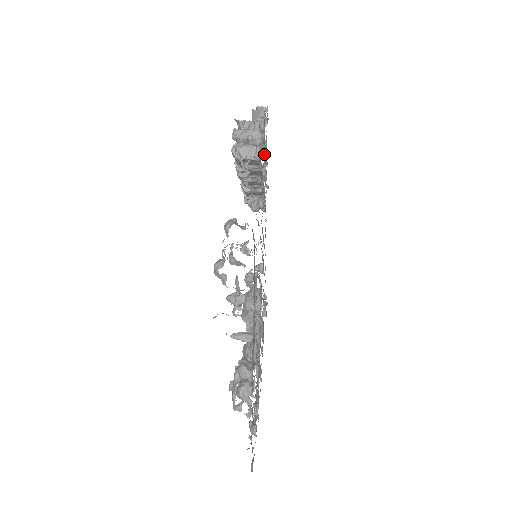
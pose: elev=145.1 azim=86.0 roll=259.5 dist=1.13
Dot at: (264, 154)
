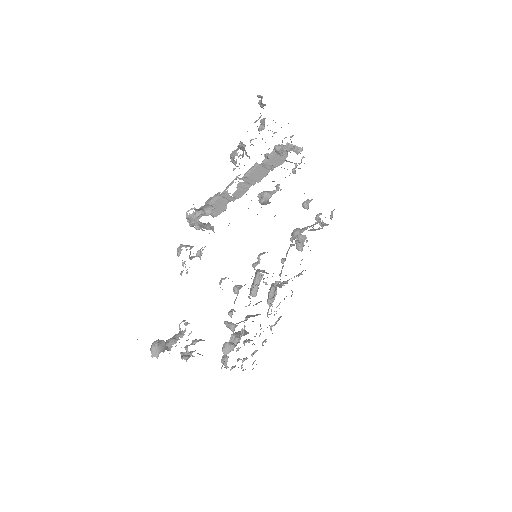
Dot at: (267, 155)
